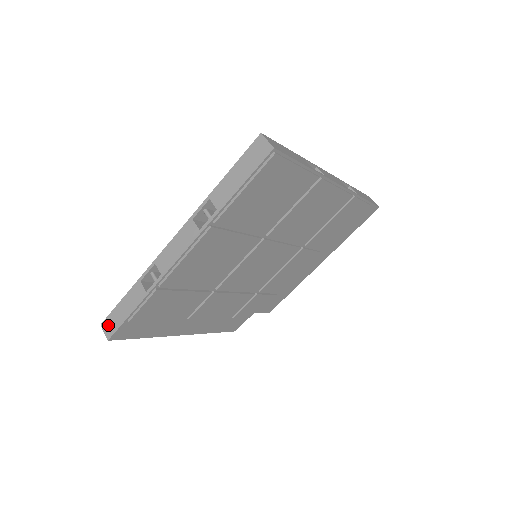
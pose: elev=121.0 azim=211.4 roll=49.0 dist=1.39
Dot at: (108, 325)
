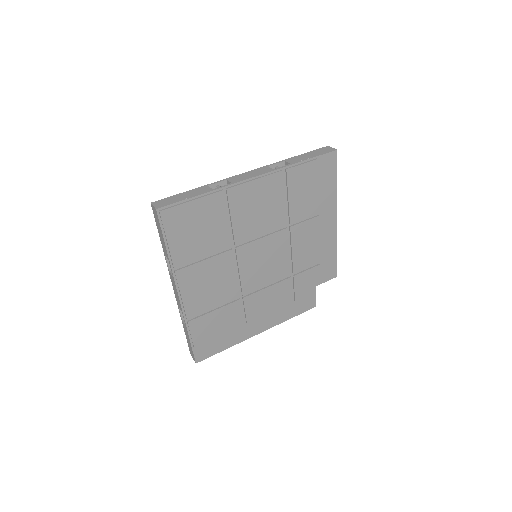
Dot at: (191, 354)
